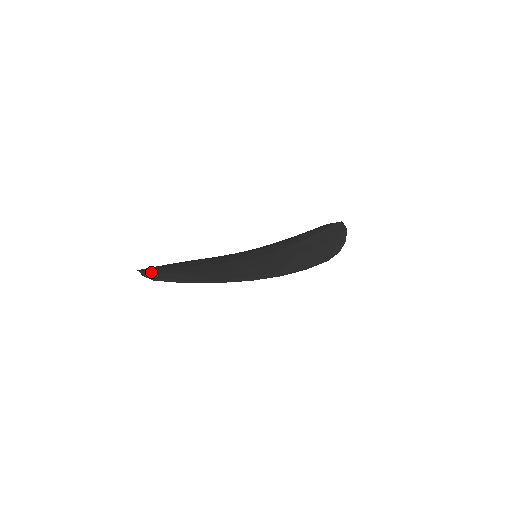
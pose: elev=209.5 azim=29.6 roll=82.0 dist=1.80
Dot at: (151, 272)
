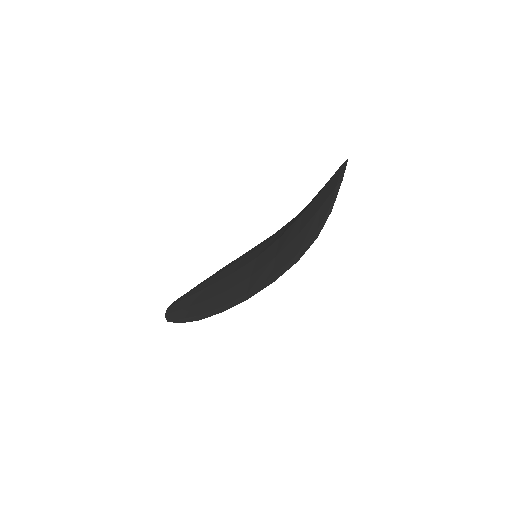
Dot at: (171, 309)
